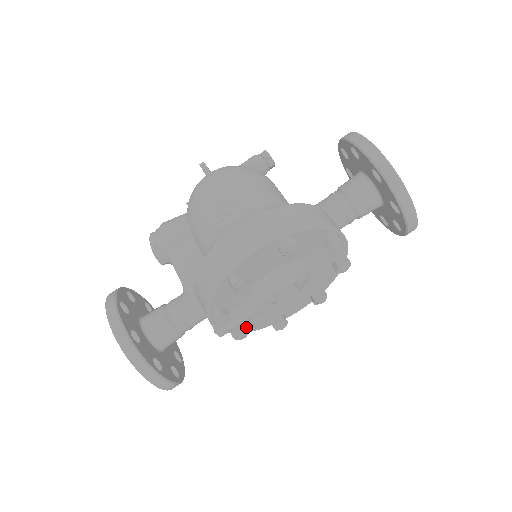
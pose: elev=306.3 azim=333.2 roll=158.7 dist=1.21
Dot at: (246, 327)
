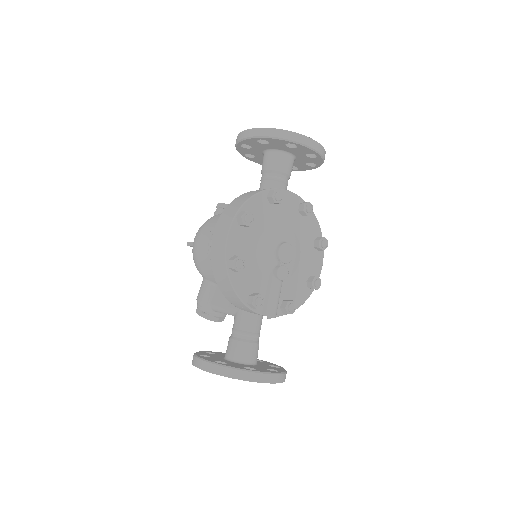
Dot at: (289, 301)
